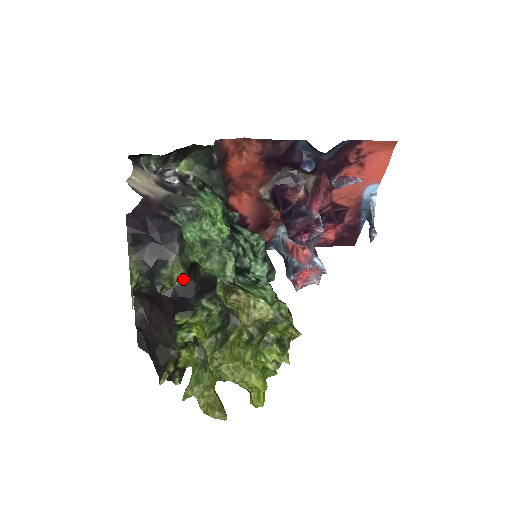
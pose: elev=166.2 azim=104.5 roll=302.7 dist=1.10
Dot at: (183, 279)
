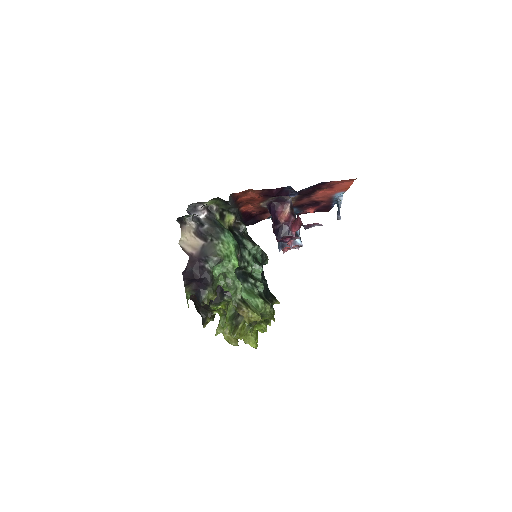
Dot at: (214, 298)
